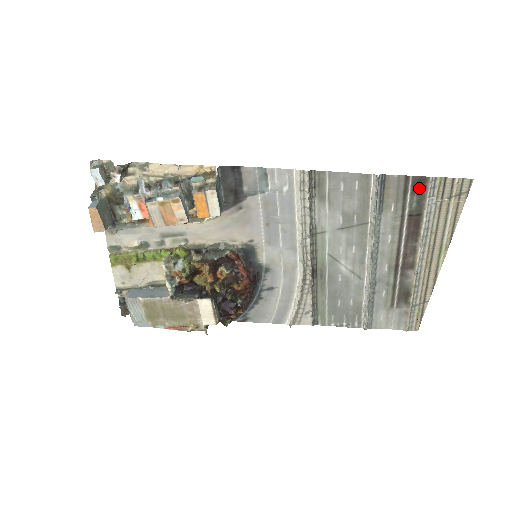
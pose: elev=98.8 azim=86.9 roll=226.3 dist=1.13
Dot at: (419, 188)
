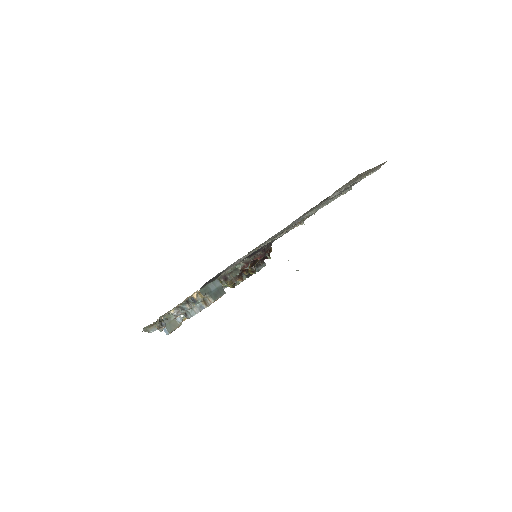
Dot at: occluded
